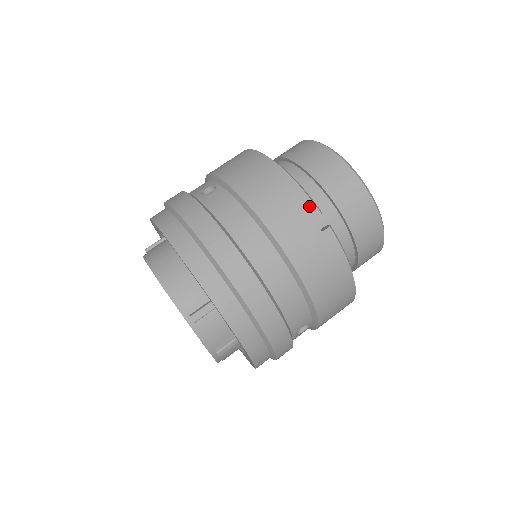
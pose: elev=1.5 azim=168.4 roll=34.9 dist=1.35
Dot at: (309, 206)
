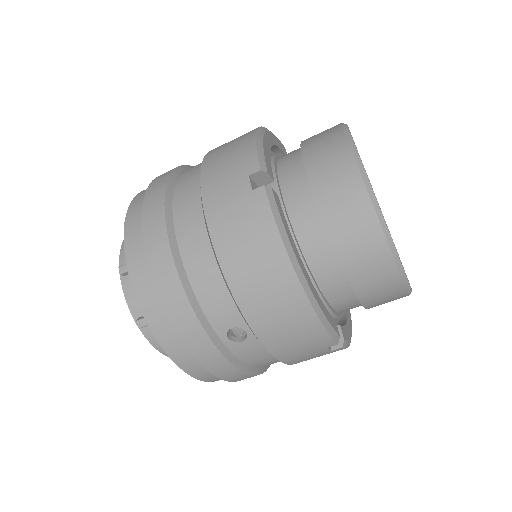
Dot at: (251, 161)
